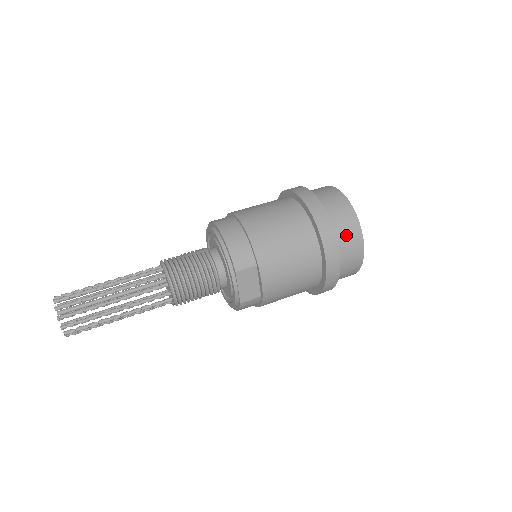
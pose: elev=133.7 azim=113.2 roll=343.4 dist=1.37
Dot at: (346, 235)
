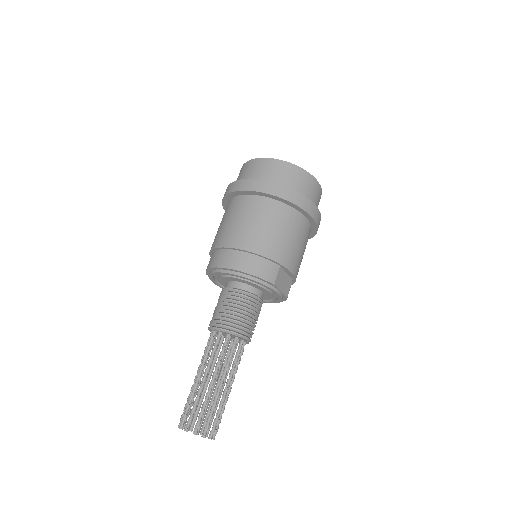
Dot at: (305, 187)
